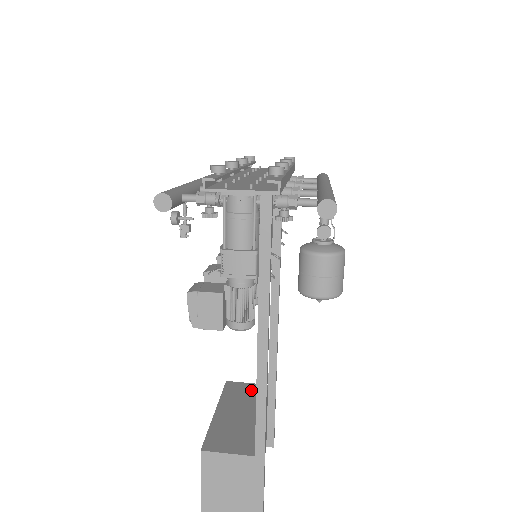
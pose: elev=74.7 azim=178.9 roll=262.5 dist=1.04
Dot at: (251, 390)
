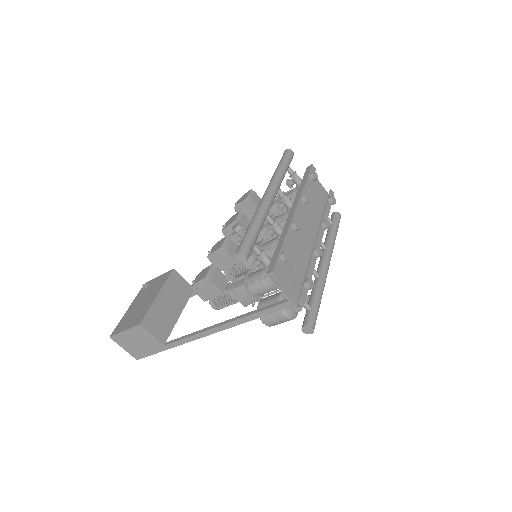
Dot at: (184, 288)
